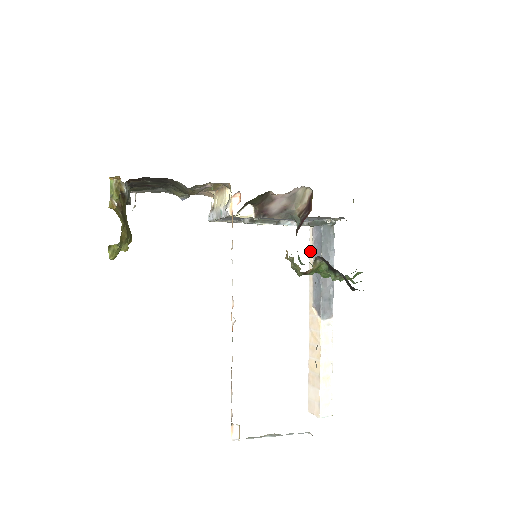
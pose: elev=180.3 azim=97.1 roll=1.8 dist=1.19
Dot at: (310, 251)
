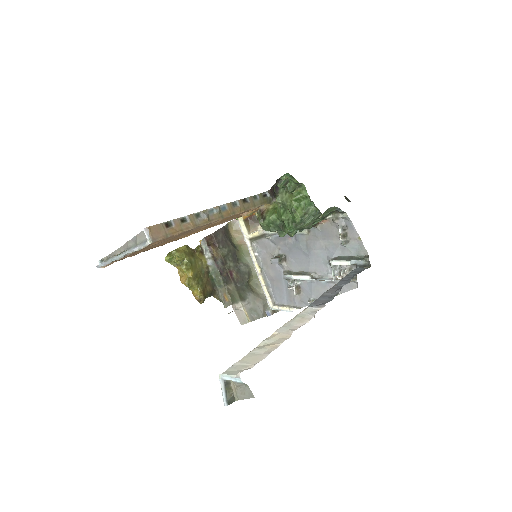
Dot at: occluded
